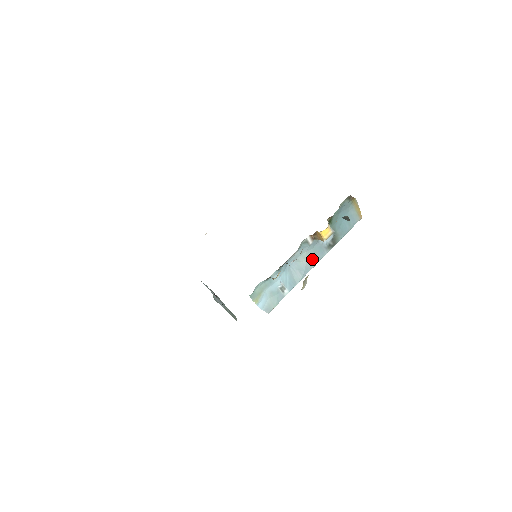
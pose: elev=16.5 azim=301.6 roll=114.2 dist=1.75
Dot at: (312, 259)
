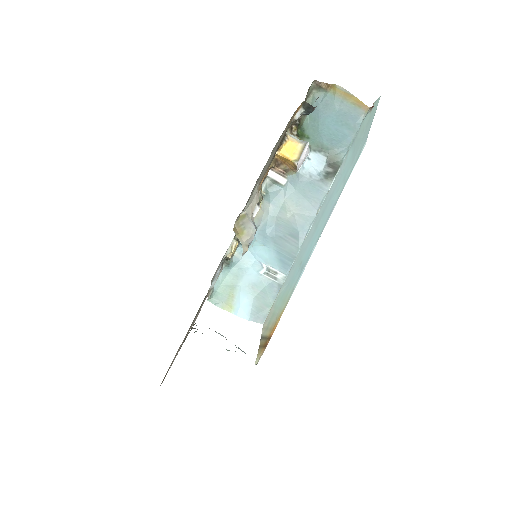
Dot at: (304, 207)
